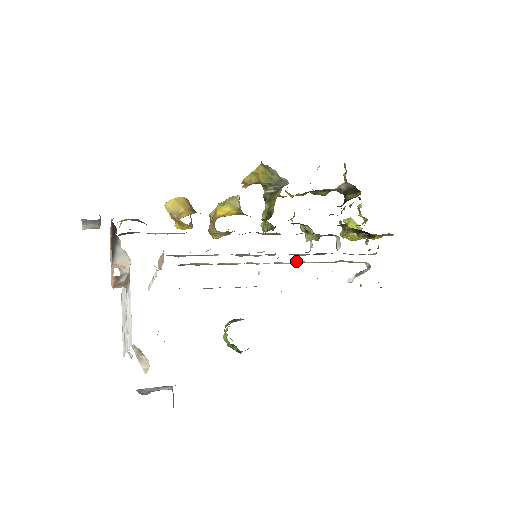
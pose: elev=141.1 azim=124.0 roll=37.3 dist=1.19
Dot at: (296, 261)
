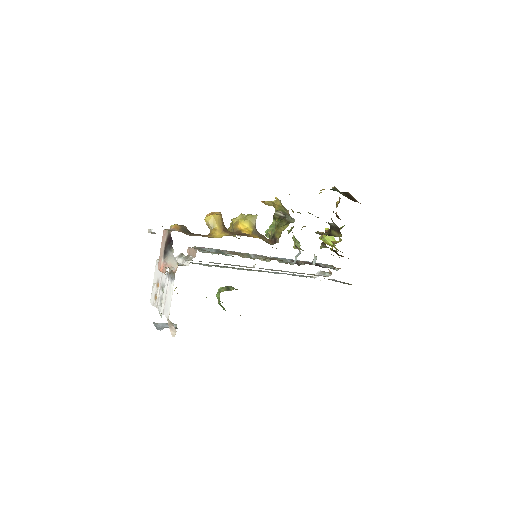
Dot at: occluded
